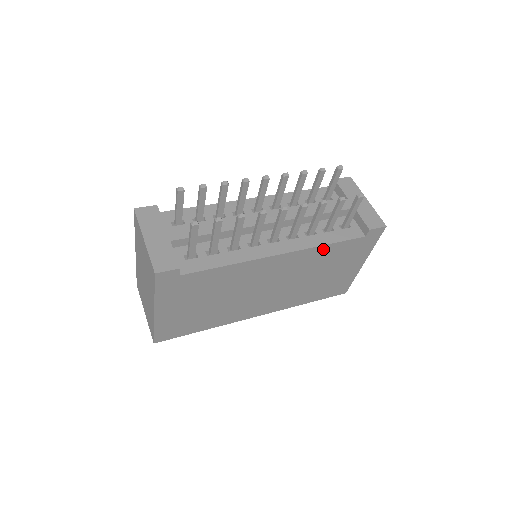
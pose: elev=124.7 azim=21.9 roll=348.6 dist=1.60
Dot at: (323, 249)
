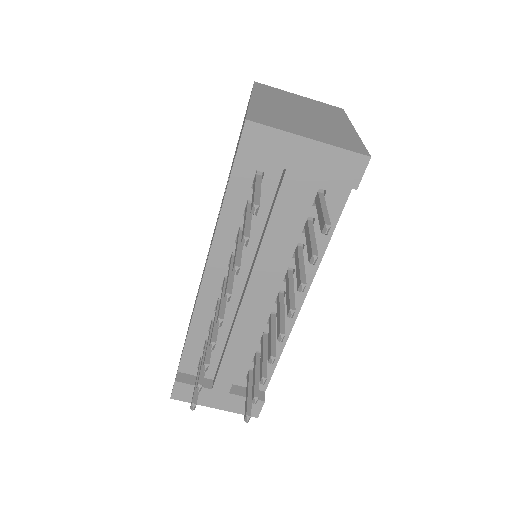
Dot at: occluded
